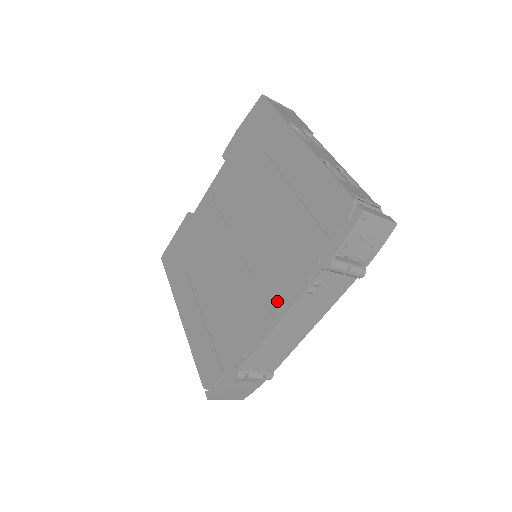
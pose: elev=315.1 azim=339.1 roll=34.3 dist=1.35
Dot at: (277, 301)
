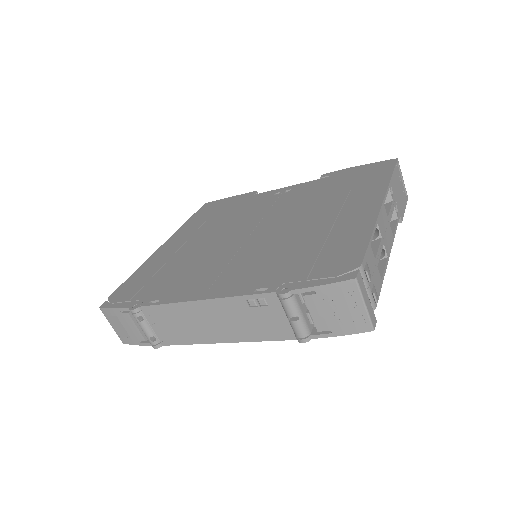
Dot at: (222, 286)
